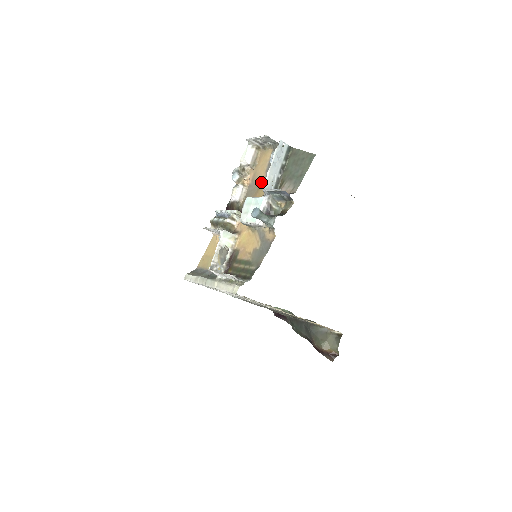
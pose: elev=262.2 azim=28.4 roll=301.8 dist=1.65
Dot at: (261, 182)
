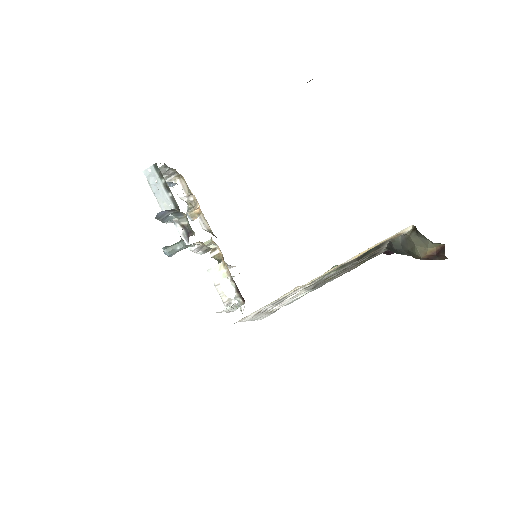
Dot at: occluded
